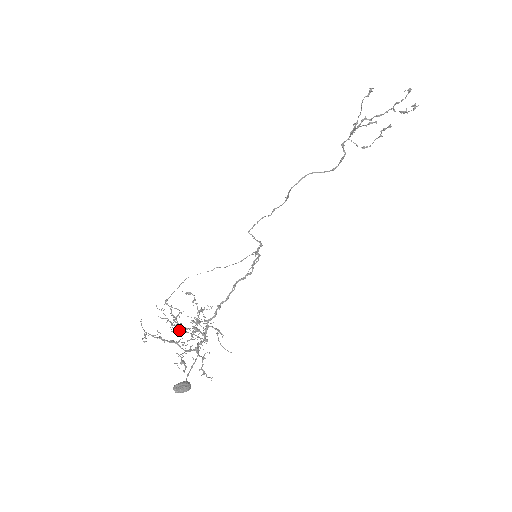
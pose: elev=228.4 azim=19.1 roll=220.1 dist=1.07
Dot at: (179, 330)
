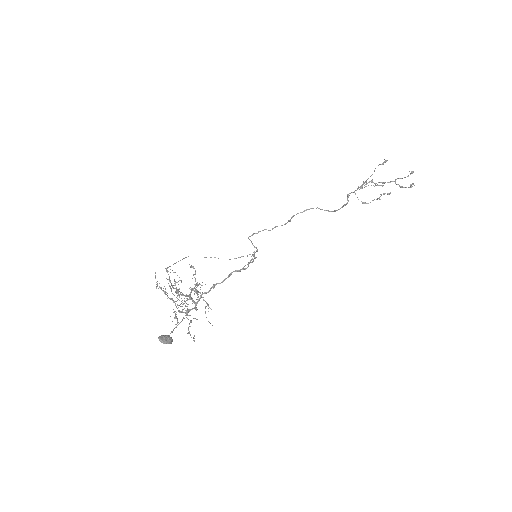
Dot at: (177, 293)
